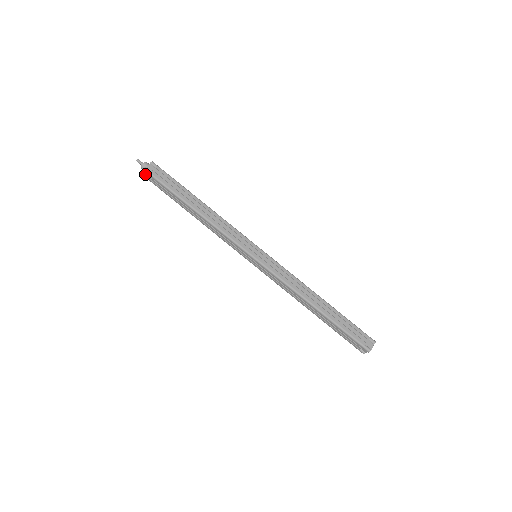
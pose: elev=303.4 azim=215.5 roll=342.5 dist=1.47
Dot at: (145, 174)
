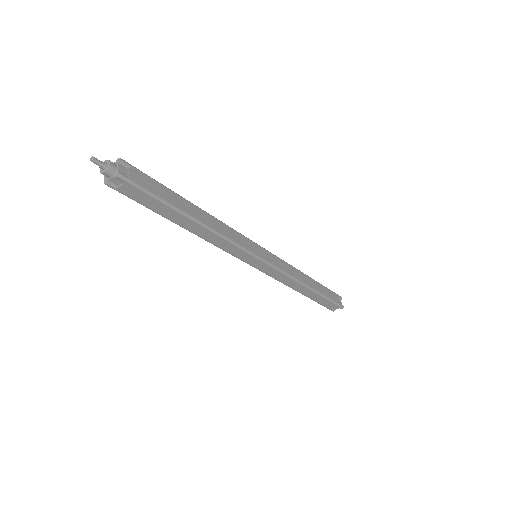
Dot at: (110, 181)
